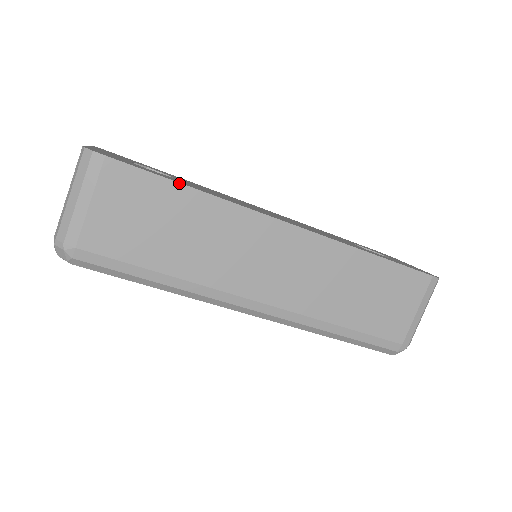
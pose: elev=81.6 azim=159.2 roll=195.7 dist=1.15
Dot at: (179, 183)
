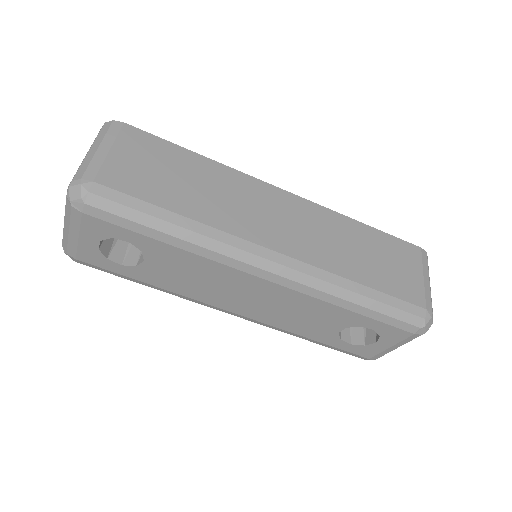
Dot at: (186, 149)
